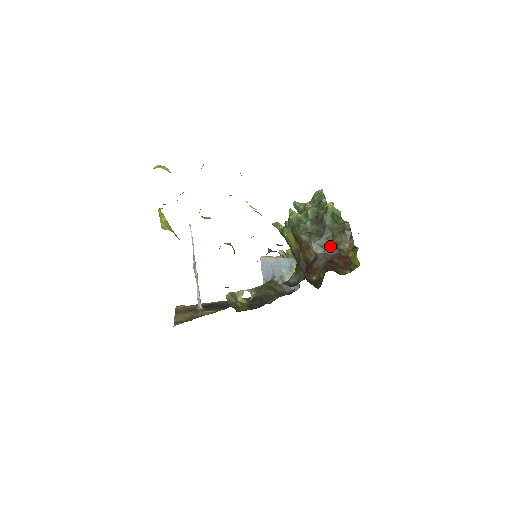
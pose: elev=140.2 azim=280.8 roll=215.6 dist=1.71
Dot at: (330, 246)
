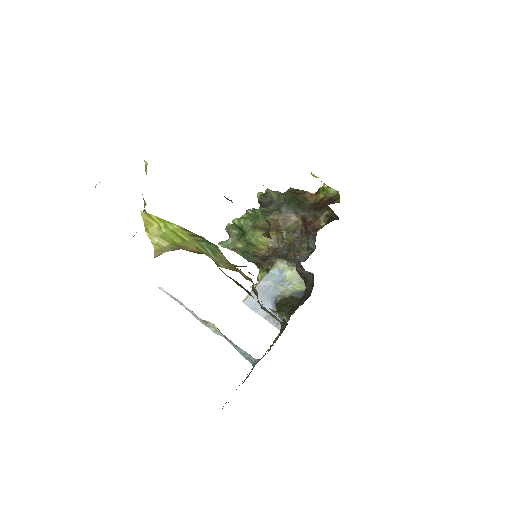
Dot at: (301, 204)
